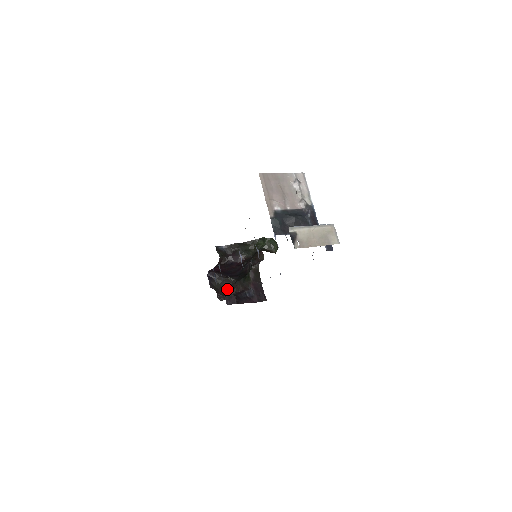
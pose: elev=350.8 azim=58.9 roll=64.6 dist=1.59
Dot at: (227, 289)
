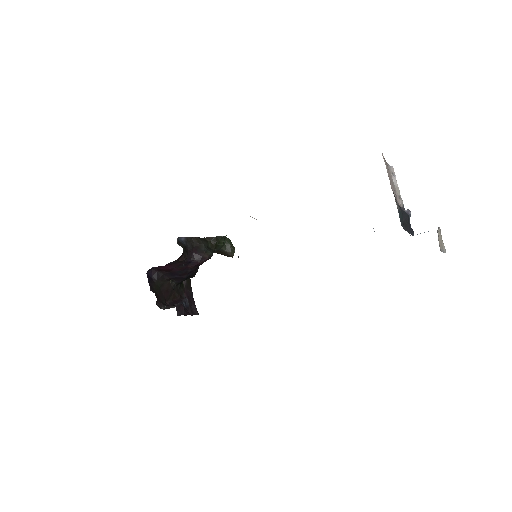
Dot at: (165, 295)
